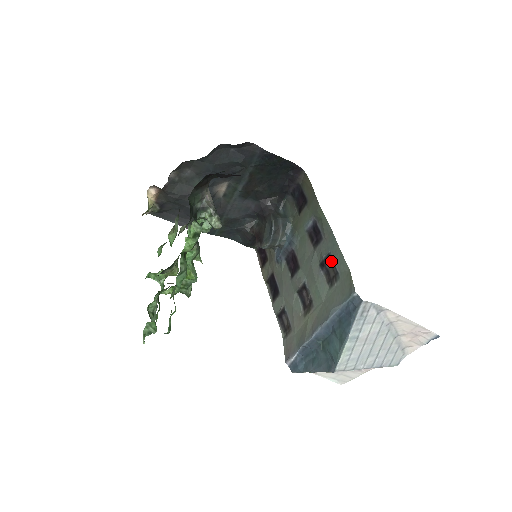
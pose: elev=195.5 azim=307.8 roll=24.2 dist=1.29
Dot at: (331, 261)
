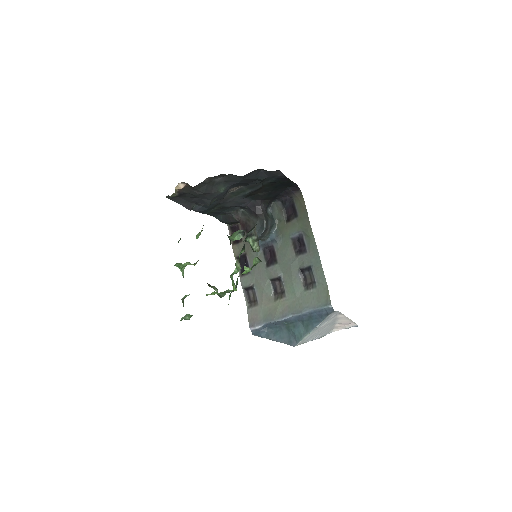
Dot at: (311, 272)
